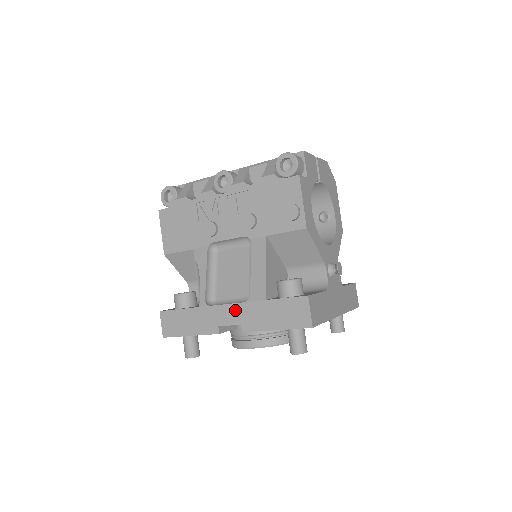
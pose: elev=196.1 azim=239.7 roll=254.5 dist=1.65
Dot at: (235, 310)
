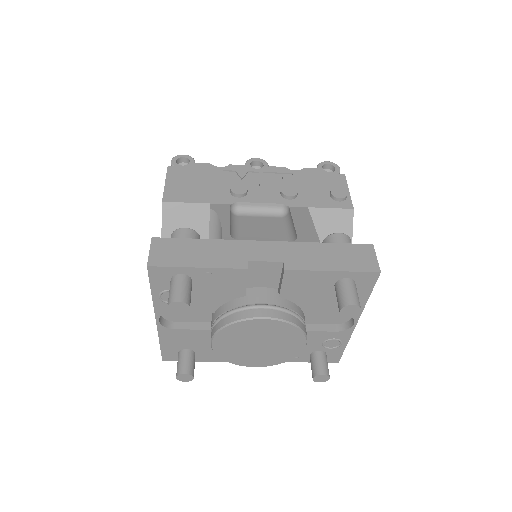
Dot at: (276, 247)
